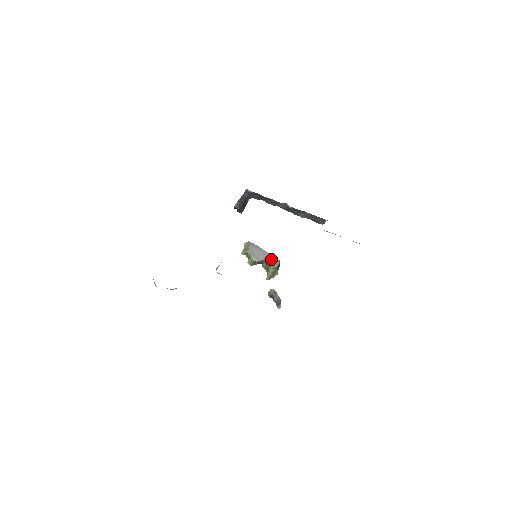
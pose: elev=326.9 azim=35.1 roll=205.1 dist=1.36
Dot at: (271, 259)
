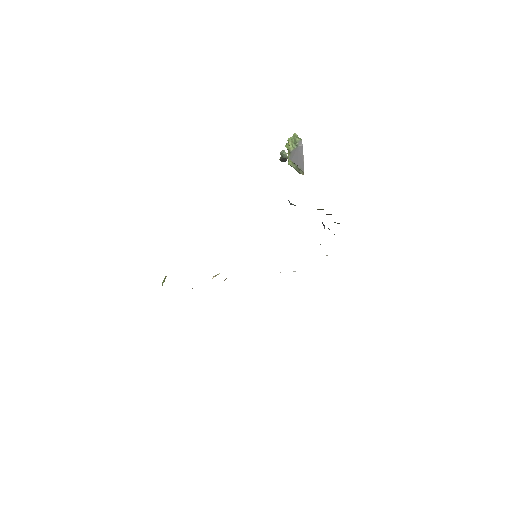
Dot at: (300, 169)
